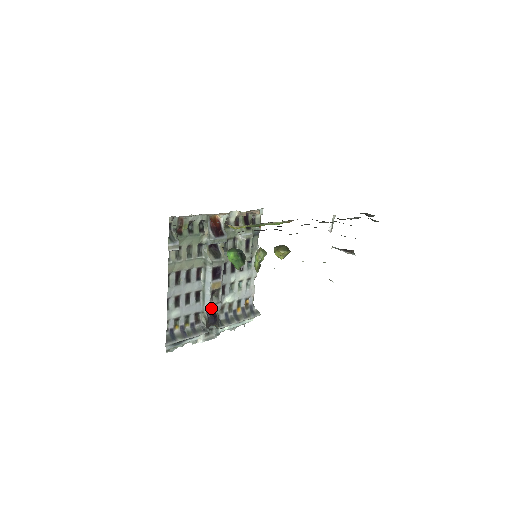
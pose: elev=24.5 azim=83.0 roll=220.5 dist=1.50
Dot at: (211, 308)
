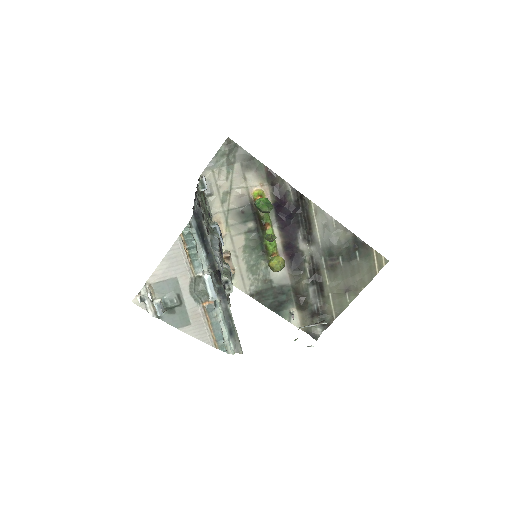
Dot at: (219, 259)
